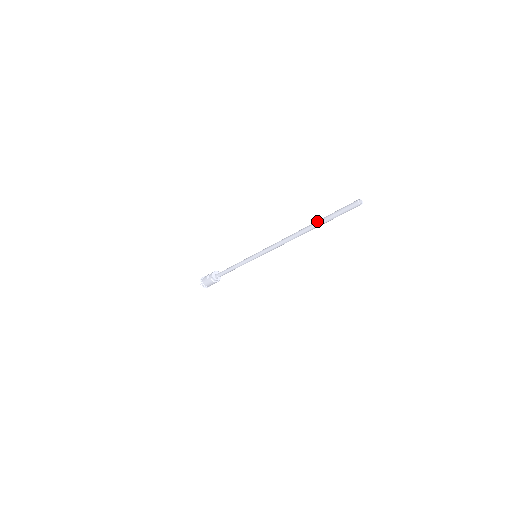
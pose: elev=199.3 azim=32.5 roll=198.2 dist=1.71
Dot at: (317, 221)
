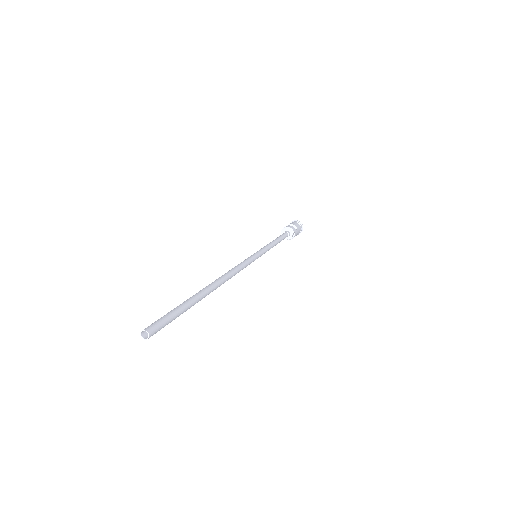
Dot at: (190, 297)
